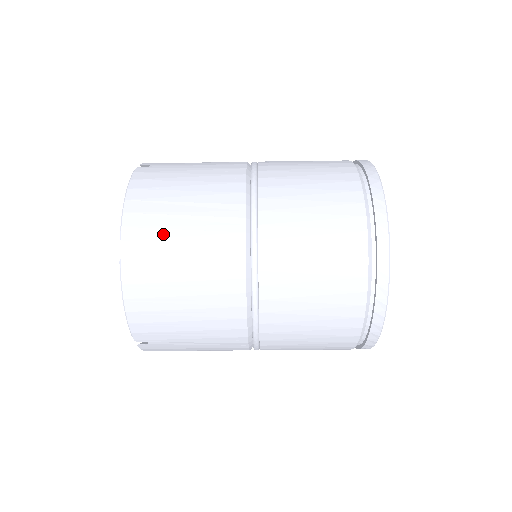
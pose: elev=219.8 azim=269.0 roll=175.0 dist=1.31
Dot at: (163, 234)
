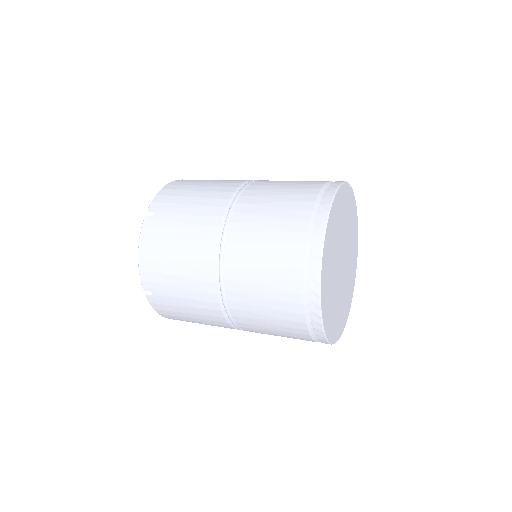
Dot at: (166, 288)
